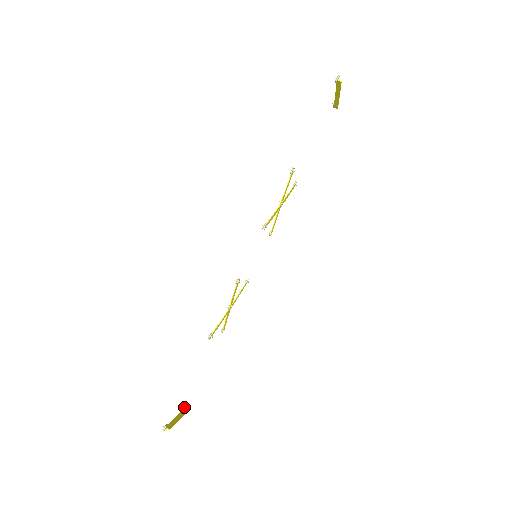
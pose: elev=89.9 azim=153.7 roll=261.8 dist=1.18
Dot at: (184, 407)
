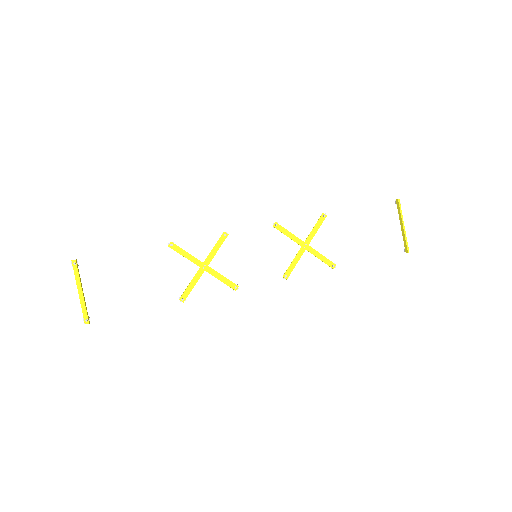
Dot at: occluded
